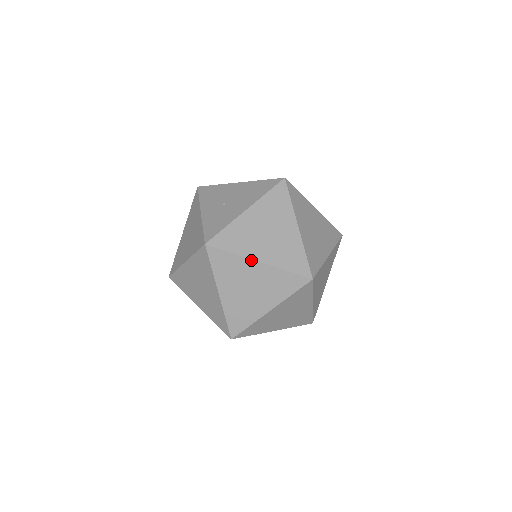
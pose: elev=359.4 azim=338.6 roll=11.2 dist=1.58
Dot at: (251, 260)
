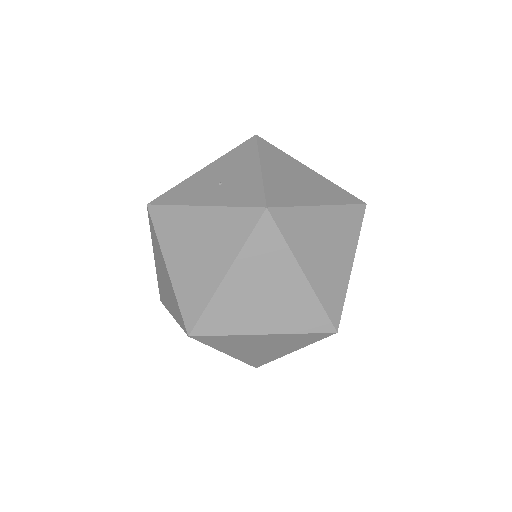
Dot at: (315, 207)
